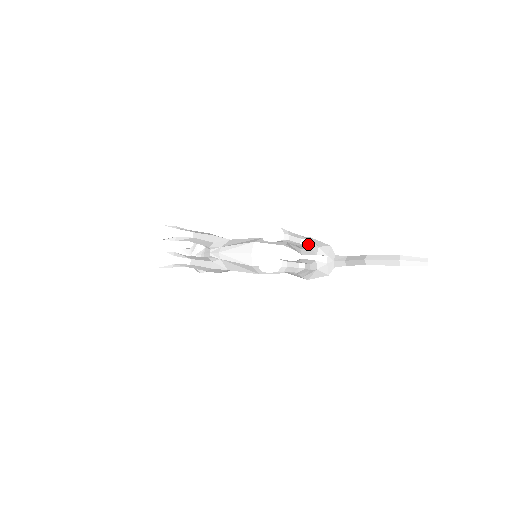
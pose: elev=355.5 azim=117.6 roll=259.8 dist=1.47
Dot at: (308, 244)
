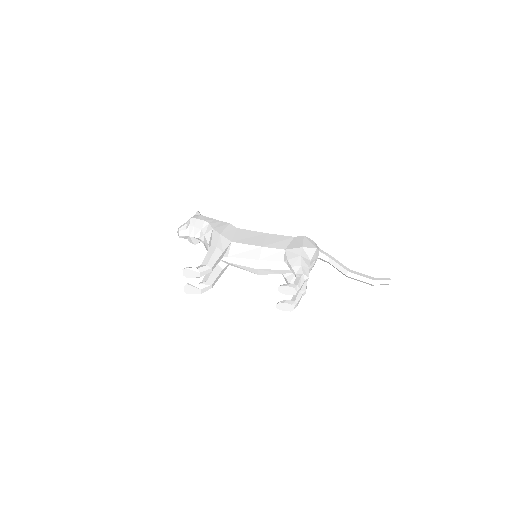
Dot at: (308, 277)
